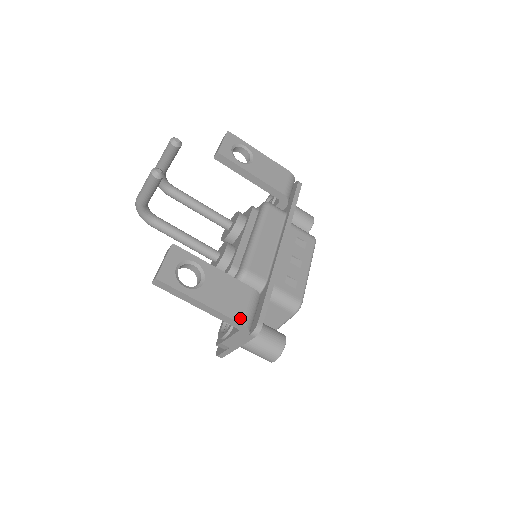
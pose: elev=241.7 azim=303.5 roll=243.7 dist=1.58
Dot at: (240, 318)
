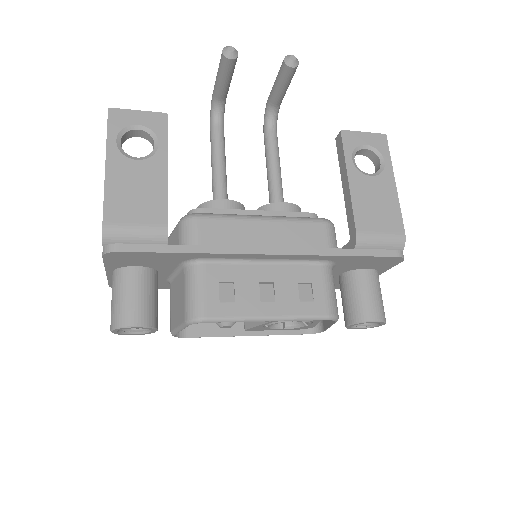
Dot at: (111, 217)
